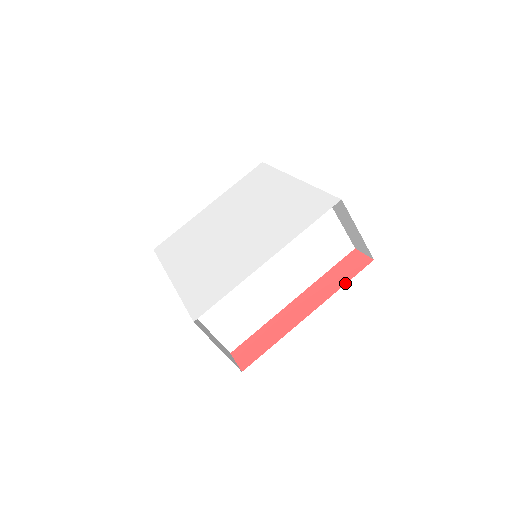
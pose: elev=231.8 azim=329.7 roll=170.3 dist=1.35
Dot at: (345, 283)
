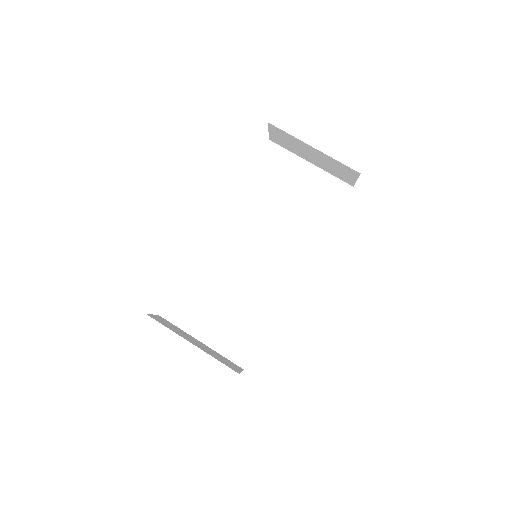
Dot at: occluded
